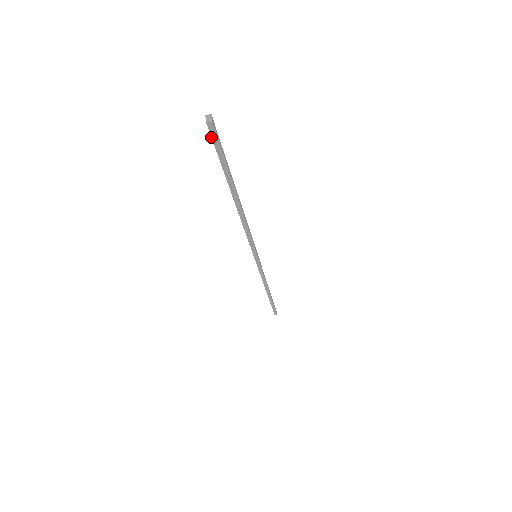
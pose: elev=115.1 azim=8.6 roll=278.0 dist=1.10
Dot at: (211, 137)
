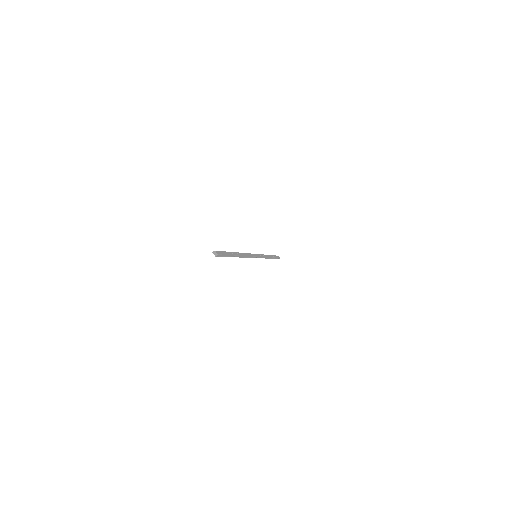
Dot at: occluded
